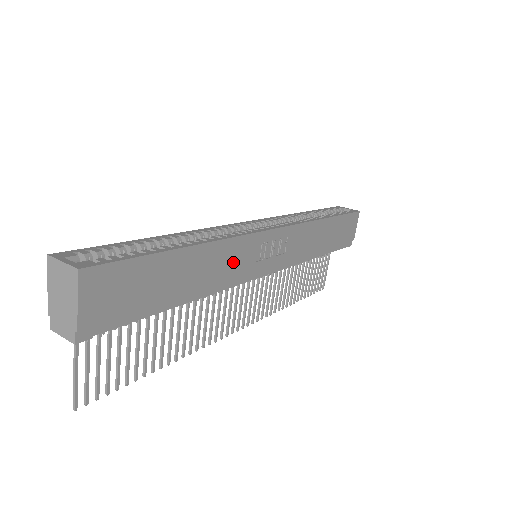
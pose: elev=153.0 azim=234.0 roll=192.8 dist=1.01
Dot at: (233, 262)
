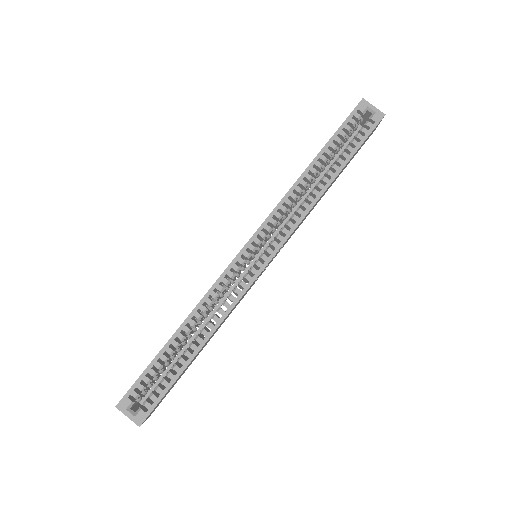
Dot at: occluded
